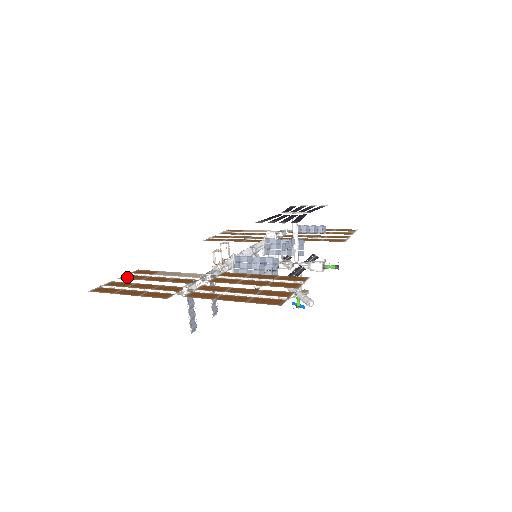
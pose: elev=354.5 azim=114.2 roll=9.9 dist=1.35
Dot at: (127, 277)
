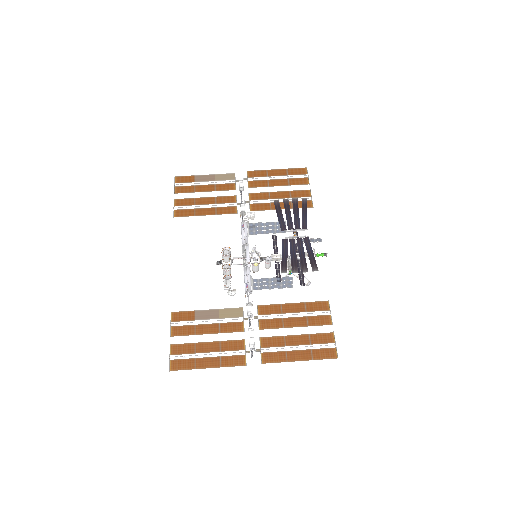
Dot at: (176, 332)
